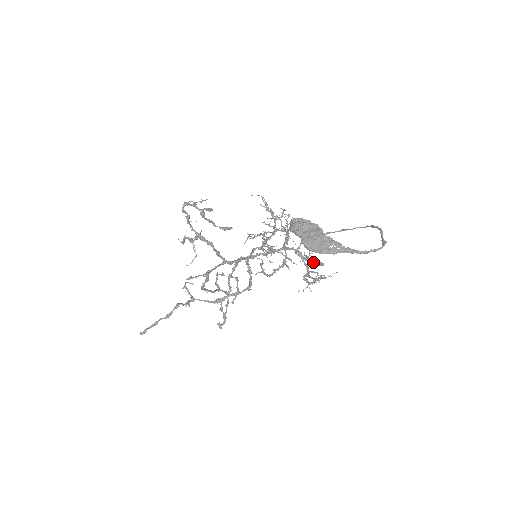
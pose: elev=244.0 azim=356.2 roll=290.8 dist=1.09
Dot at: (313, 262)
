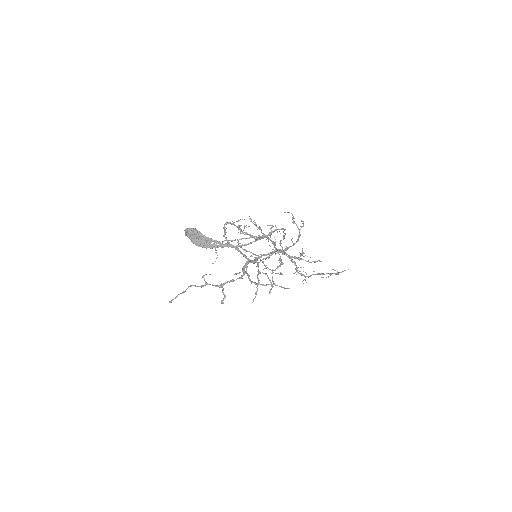
Dot at: occluded
